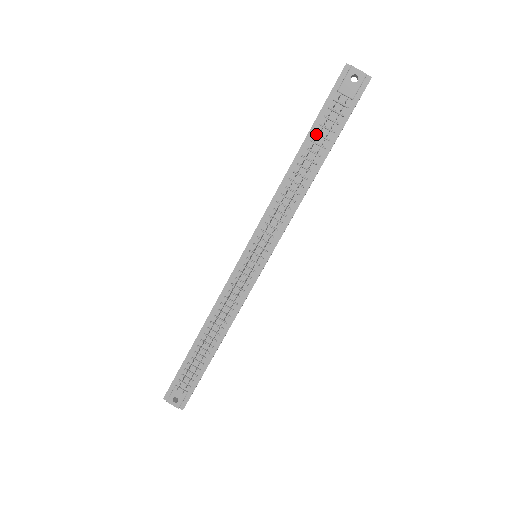
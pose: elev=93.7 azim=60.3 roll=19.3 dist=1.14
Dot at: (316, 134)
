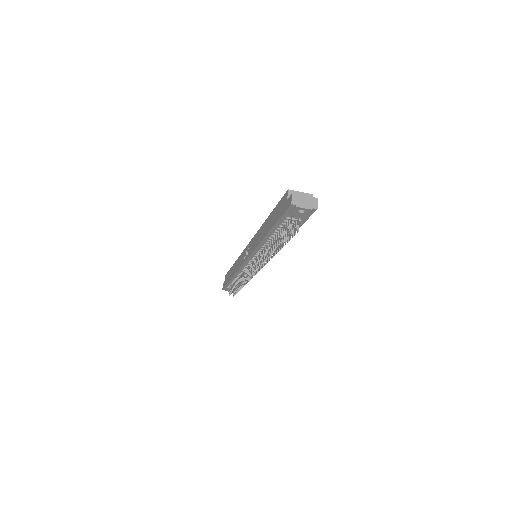
Dot at: (279, 228)
